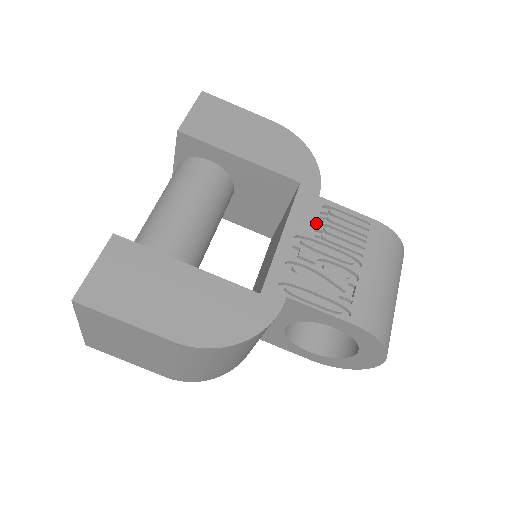
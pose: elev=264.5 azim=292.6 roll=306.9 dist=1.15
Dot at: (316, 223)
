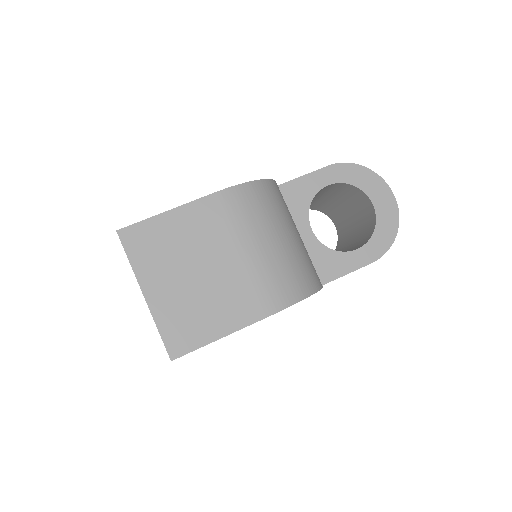
Dot at: occluded
